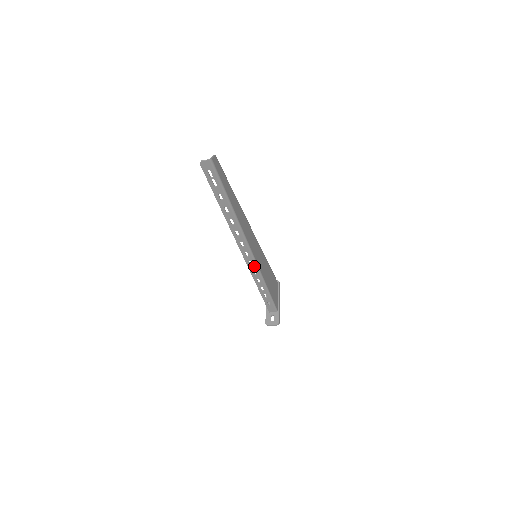
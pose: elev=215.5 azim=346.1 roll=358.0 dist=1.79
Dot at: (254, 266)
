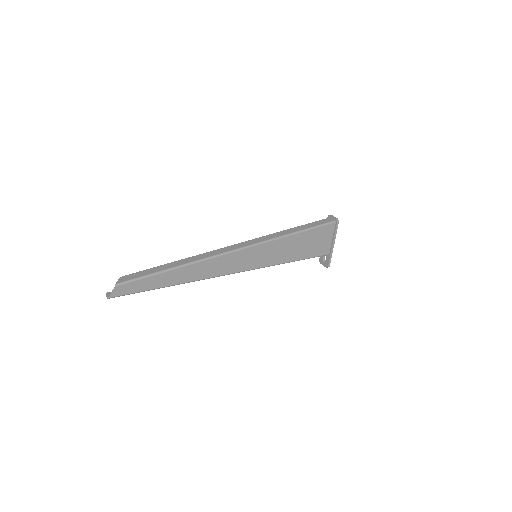
Dot at: (252, 268)
